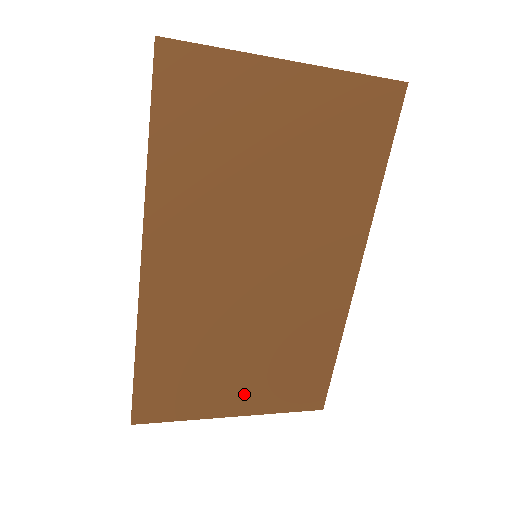
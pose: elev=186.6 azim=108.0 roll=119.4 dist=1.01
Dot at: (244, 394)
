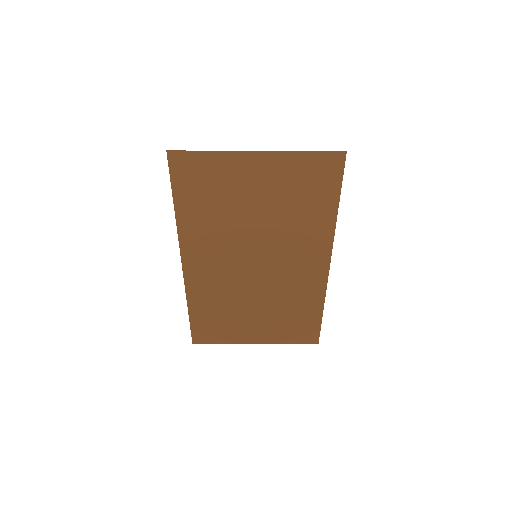
Dot at: (260, 332)
